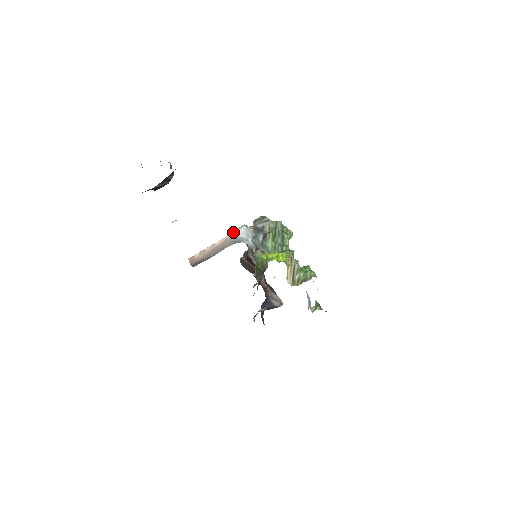
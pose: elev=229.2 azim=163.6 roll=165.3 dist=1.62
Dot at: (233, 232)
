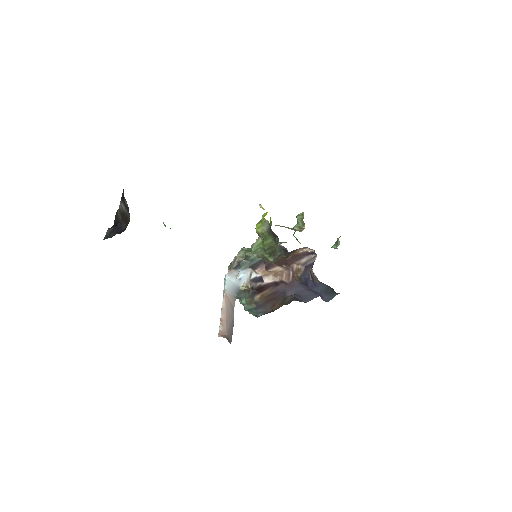
Dot at: (224, 288)
